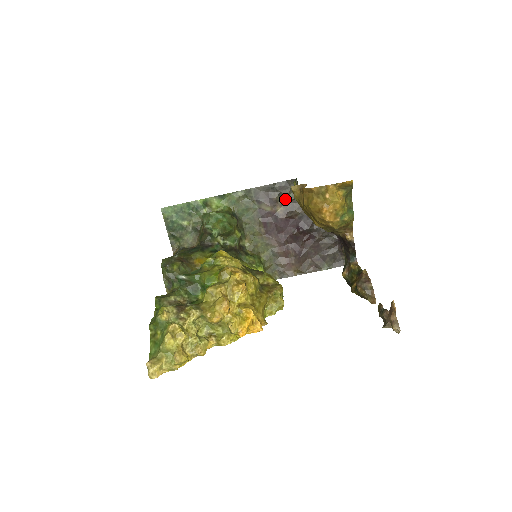
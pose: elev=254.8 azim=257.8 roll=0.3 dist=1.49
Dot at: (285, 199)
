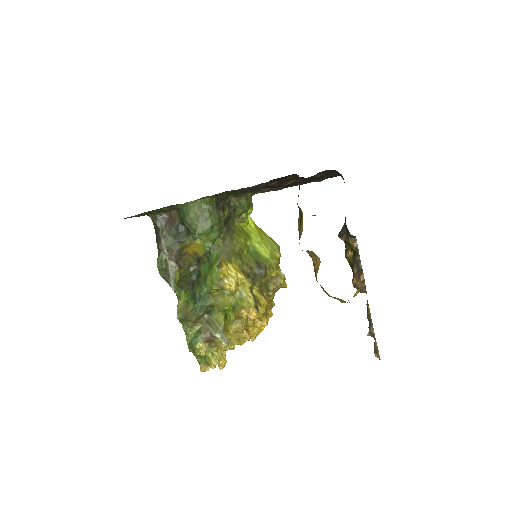
Dot at: (280, 180)
